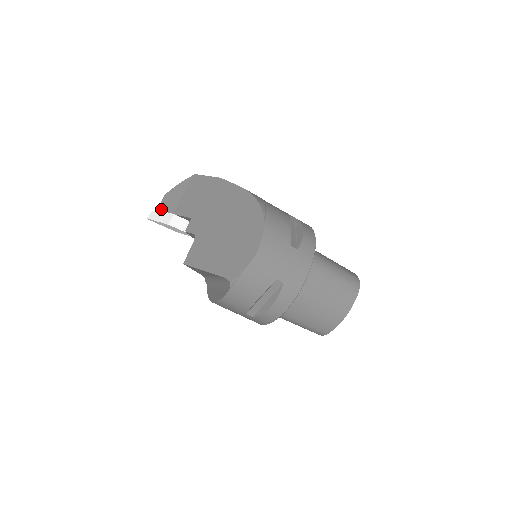
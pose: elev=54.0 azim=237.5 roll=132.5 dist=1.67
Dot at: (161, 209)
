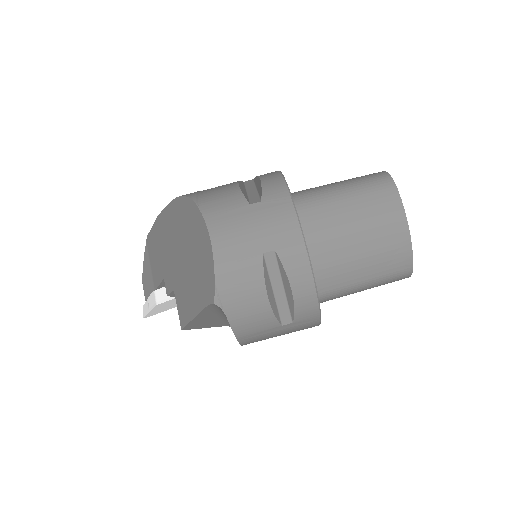
Dot at: (146, 297)
